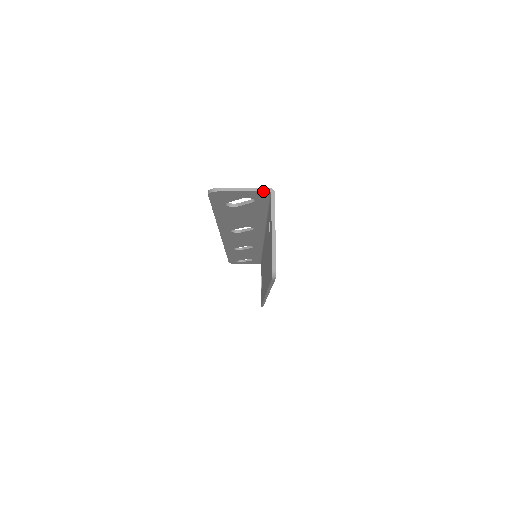
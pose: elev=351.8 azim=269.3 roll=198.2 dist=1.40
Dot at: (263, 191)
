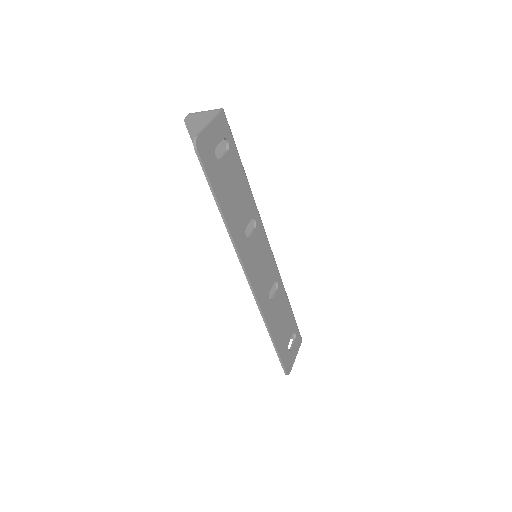
Dot at: (216, 110)
